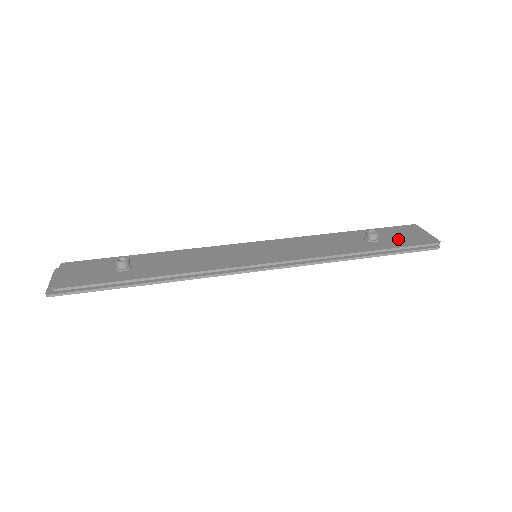
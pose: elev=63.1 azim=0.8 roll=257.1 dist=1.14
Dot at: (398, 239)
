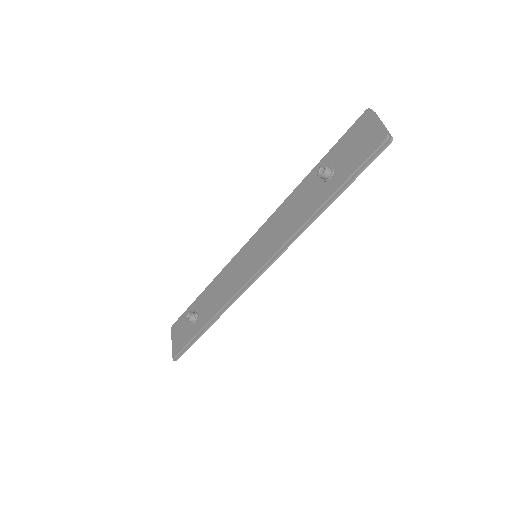
Dot at: (349, 158)
